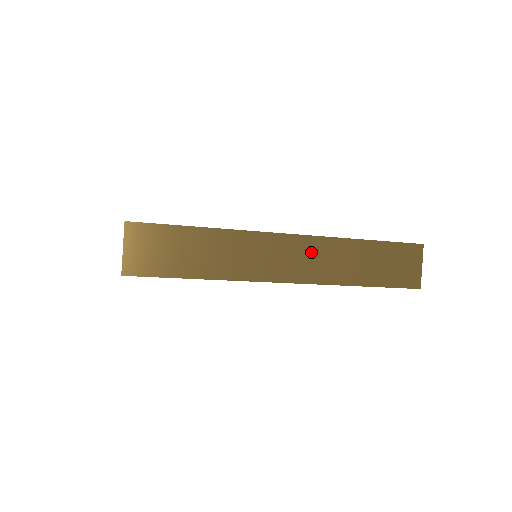
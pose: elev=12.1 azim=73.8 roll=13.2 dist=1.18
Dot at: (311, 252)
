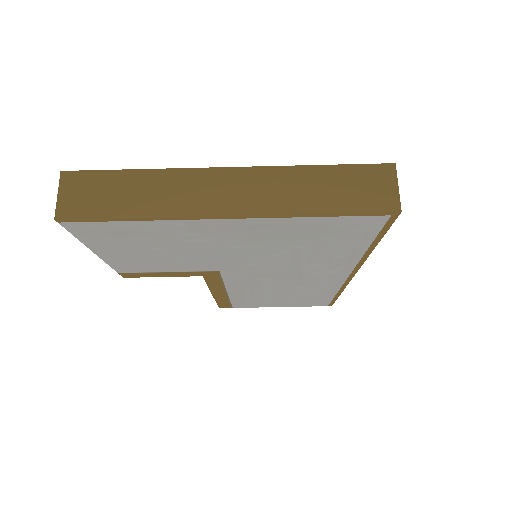
Dot at: (254, 183)
